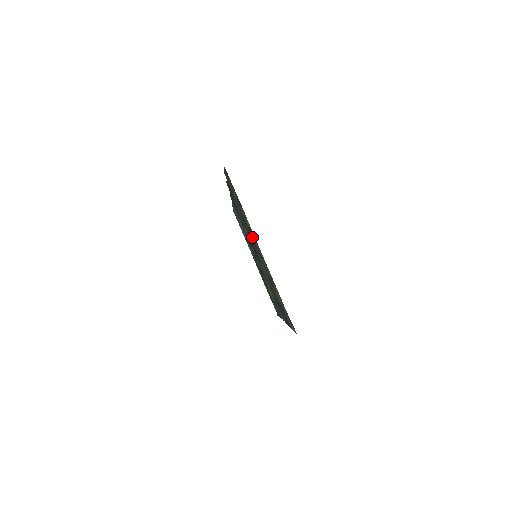
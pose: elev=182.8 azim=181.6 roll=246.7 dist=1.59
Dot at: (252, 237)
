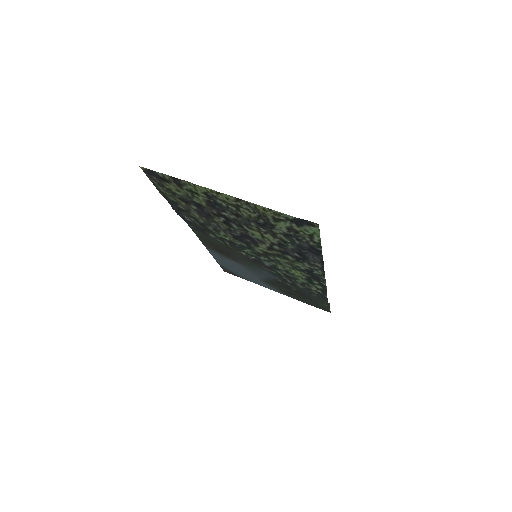
Dot at: (218, 208)
